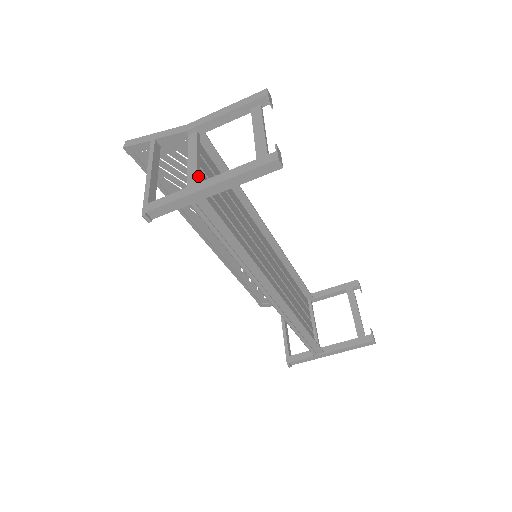
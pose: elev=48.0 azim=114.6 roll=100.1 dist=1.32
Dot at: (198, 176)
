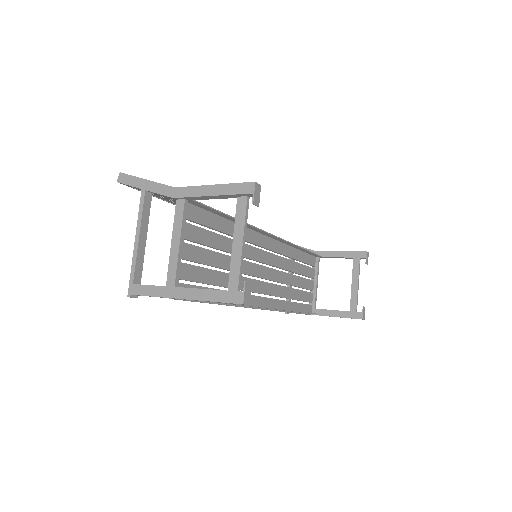
Dot at: (178, 267)
